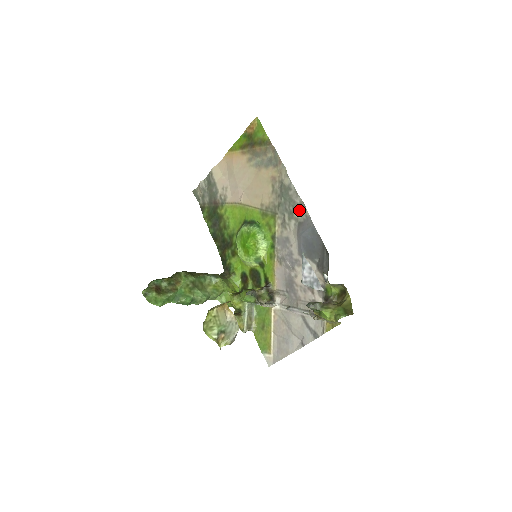
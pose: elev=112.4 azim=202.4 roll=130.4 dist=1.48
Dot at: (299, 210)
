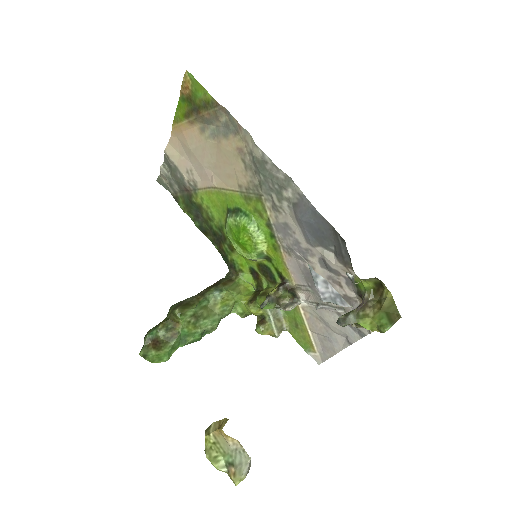
Dot at: (287, 188)
